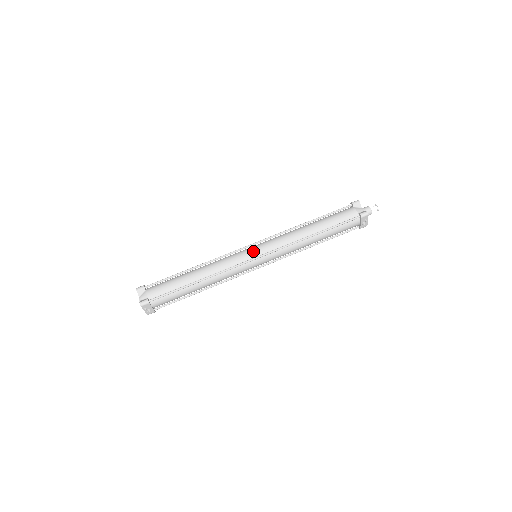
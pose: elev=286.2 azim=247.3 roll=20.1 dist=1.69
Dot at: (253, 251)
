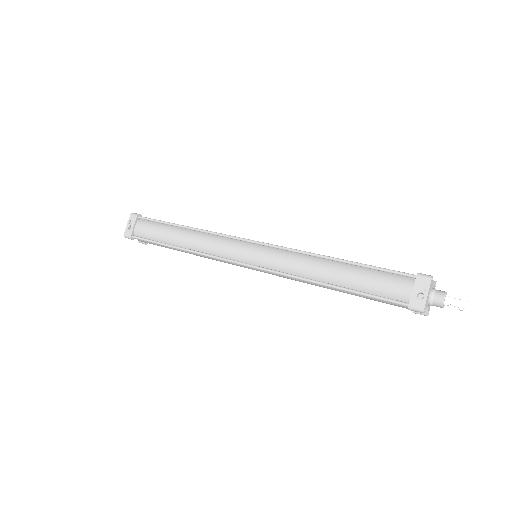
Dot at: occluded
